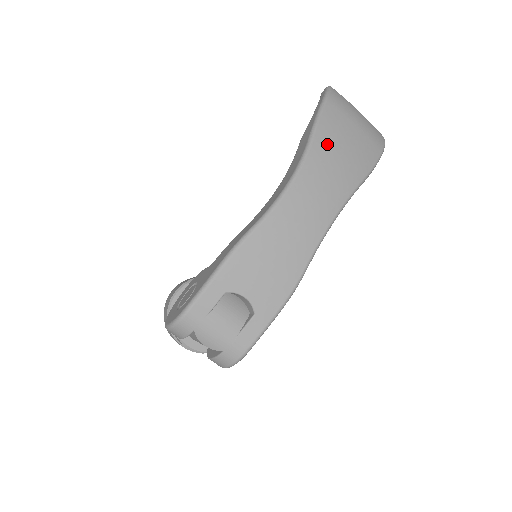
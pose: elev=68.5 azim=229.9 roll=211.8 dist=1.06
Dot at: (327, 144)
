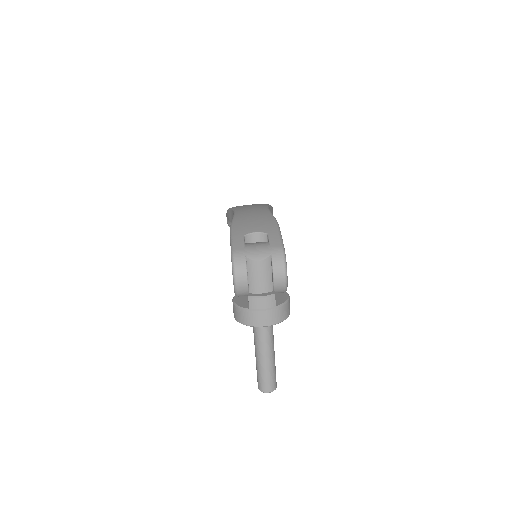
Dot at: occluded
